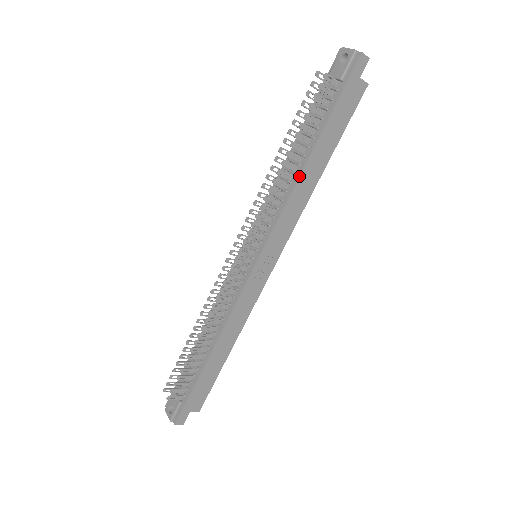
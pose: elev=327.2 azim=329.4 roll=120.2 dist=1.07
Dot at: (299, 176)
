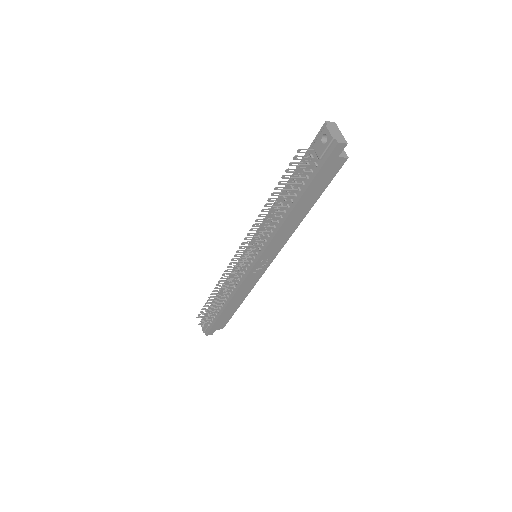
Dot at: (284, 221)
